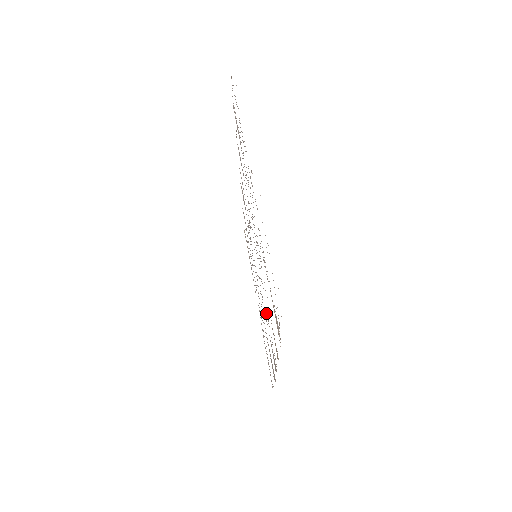
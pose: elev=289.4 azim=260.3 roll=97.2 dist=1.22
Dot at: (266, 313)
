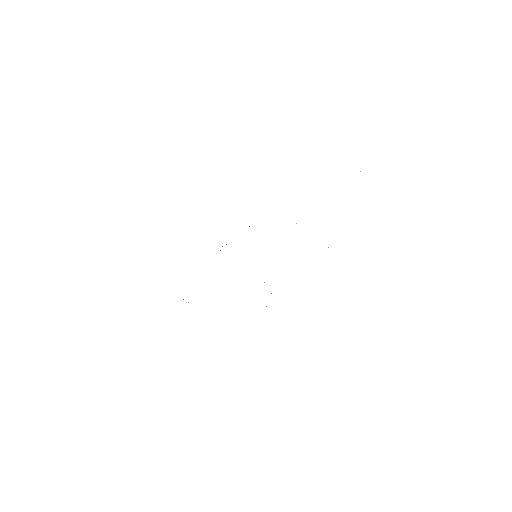
Dot at: occluded
